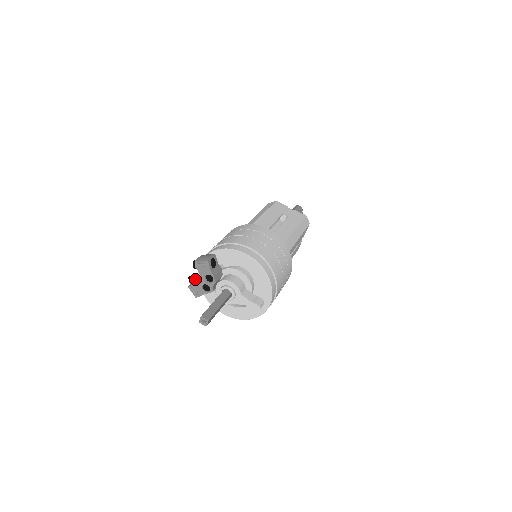
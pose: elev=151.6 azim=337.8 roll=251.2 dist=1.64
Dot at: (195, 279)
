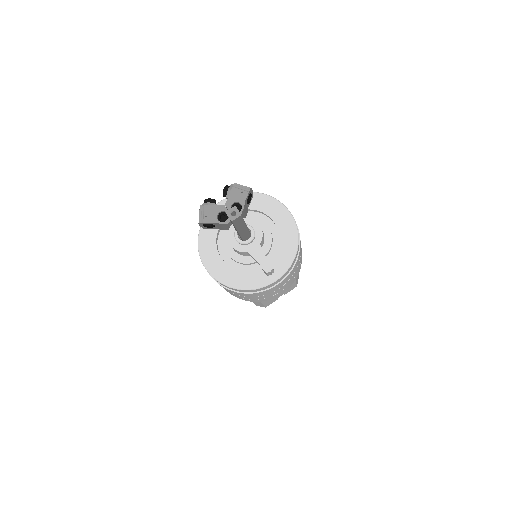
Dot at: (214, 203)
